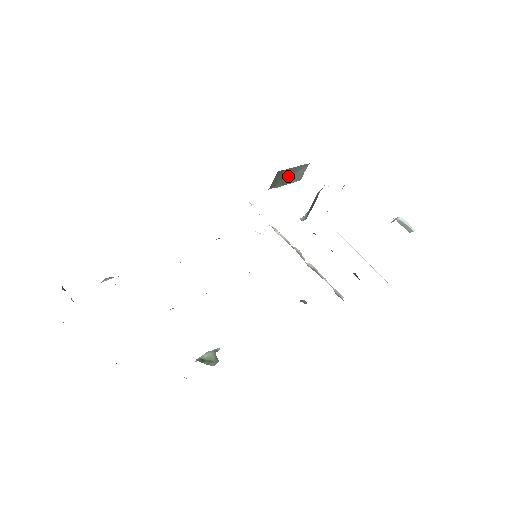
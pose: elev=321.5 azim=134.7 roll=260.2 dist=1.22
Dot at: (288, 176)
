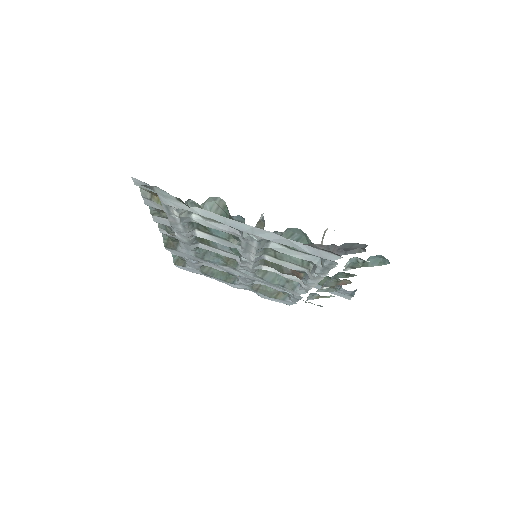
Dot at: occluded
